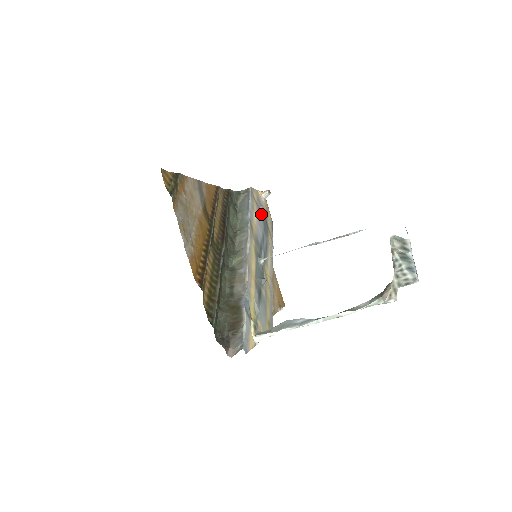
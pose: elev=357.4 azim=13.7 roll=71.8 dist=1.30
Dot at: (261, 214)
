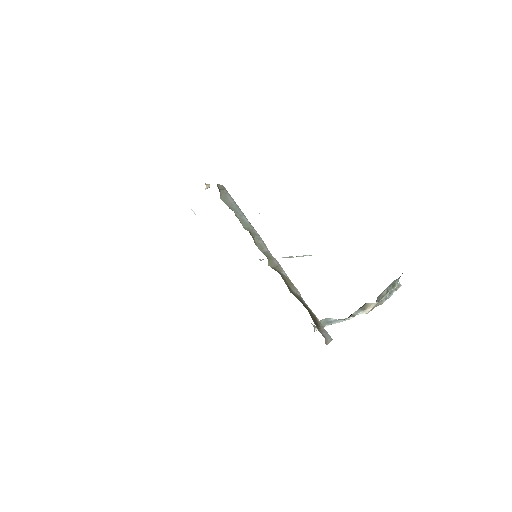
Dot at: occluded
